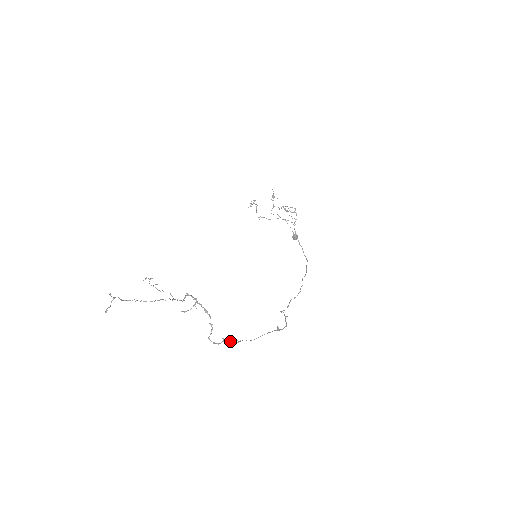
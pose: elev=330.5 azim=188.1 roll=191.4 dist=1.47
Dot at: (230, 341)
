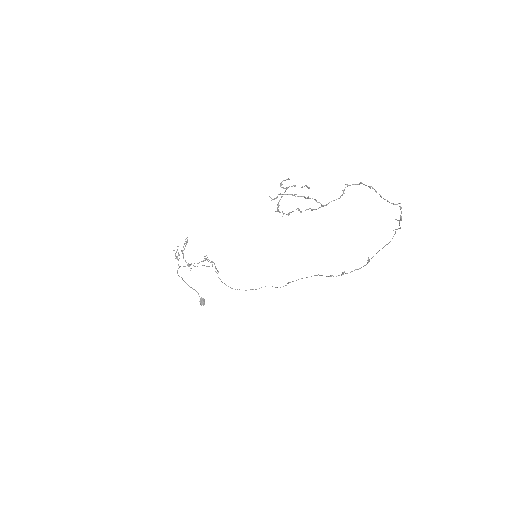
Dot at: (399, 223)
